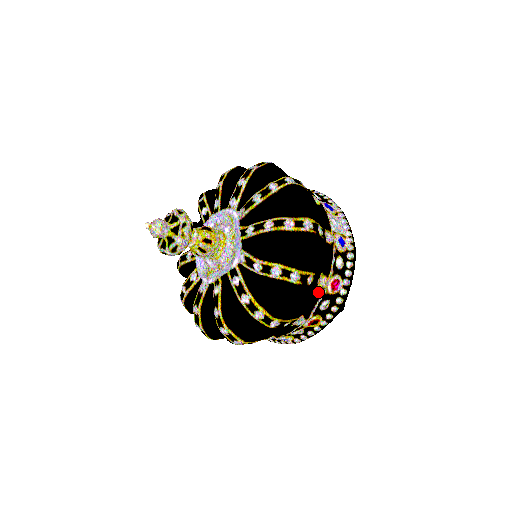
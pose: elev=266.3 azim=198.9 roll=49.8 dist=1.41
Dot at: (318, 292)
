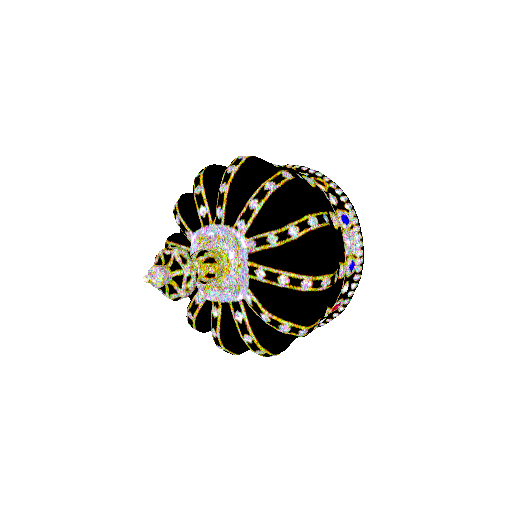
Dot at: occluded
